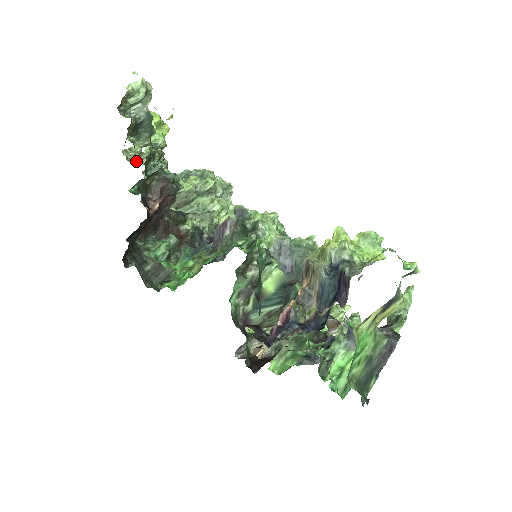
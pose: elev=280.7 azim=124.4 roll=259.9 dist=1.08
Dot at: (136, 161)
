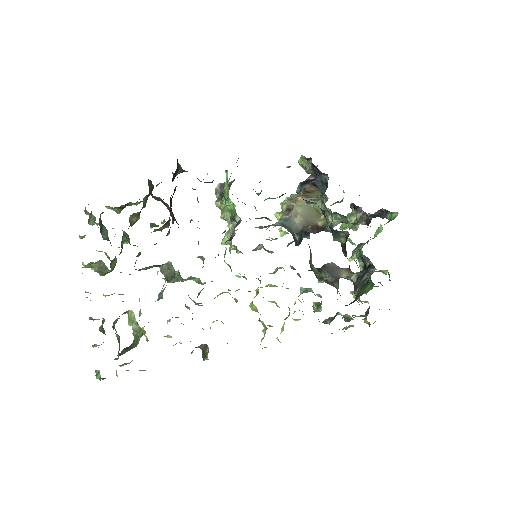
Dot at: occluded
